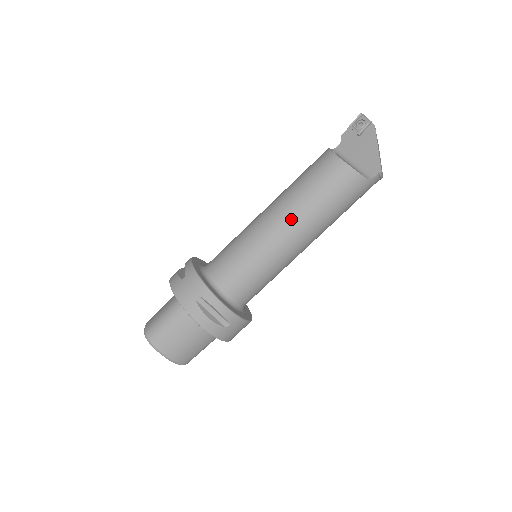
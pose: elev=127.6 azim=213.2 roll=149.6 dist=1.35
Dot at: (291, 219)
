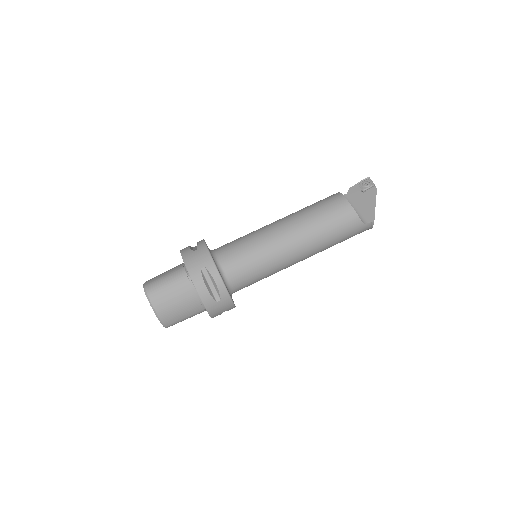
Dot at: (297, 233)
